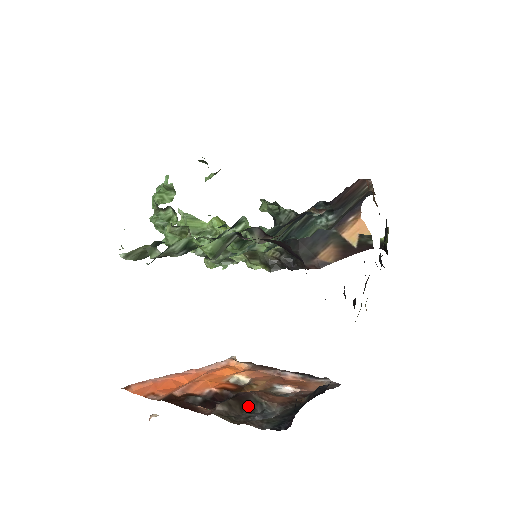
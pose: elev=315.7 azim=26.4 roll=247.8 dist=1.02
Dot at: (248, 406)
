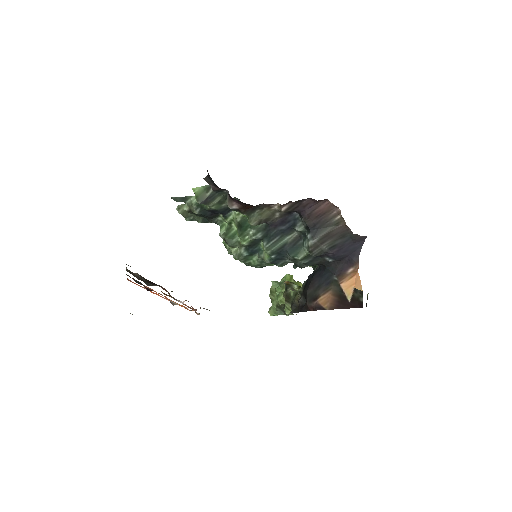
Dot at: (148, 283)
